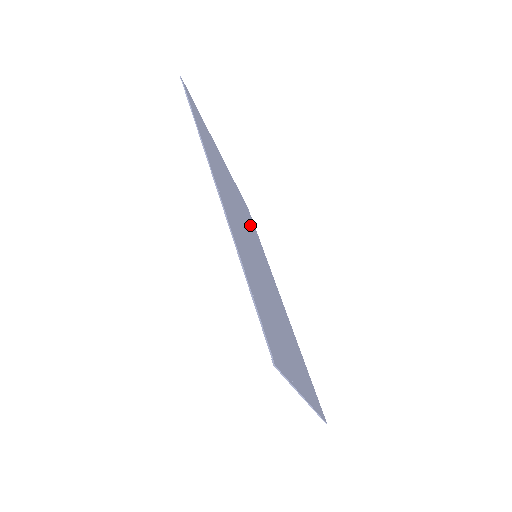
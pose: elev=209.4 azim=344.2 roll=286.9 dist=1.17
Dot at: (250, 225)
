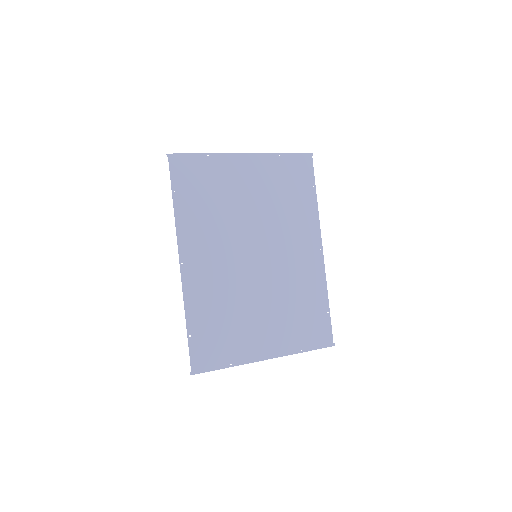
Dot at: (283, 201)
